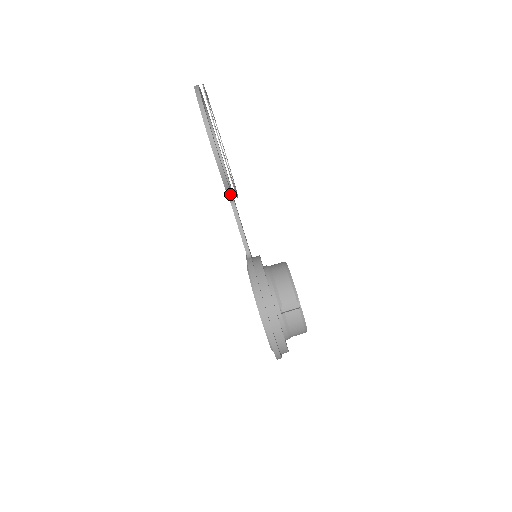
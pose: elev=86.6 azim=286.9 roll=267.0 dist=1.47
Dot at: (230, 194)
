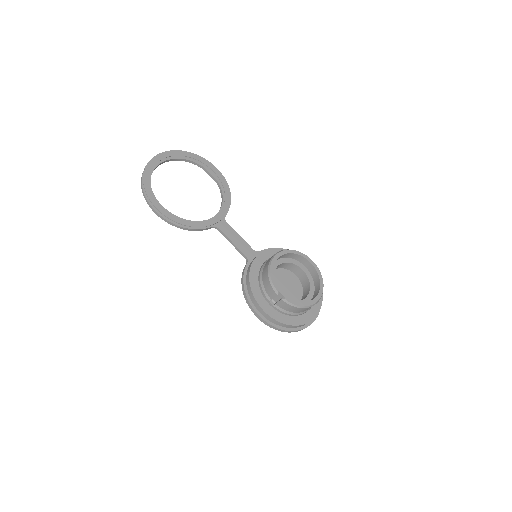
Dot at: (205, 229)
